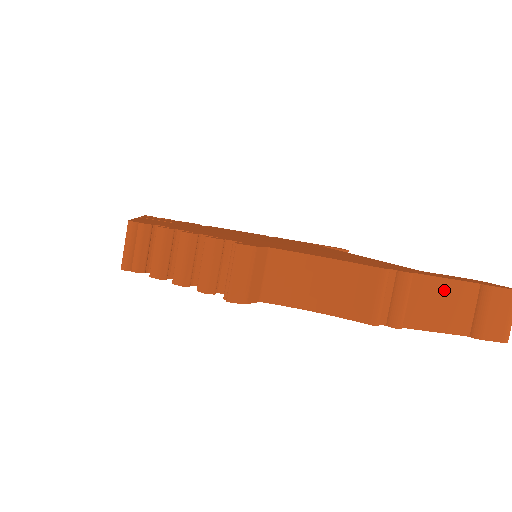
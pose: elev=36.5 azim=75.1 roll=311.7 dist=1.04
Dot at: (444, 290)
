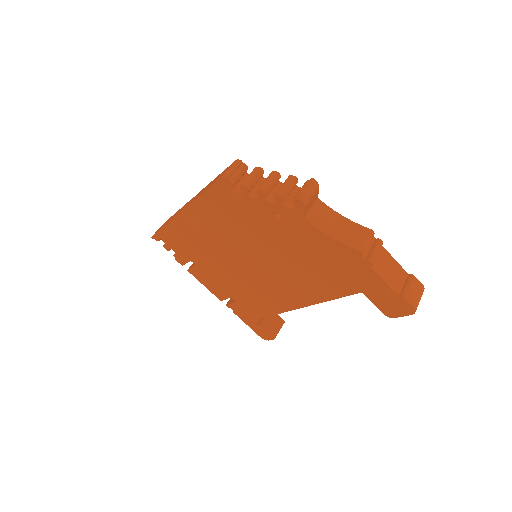
Dot at: (393, 264)
